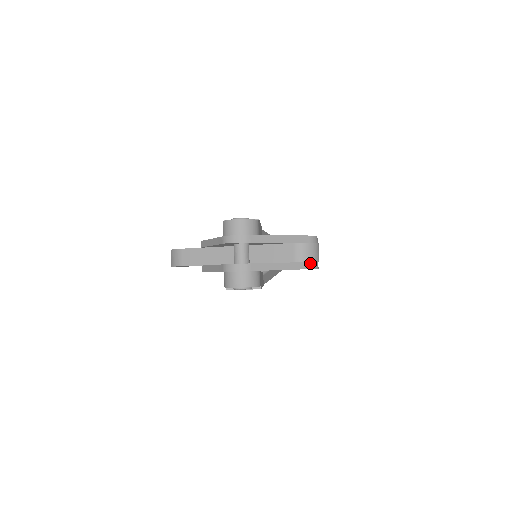
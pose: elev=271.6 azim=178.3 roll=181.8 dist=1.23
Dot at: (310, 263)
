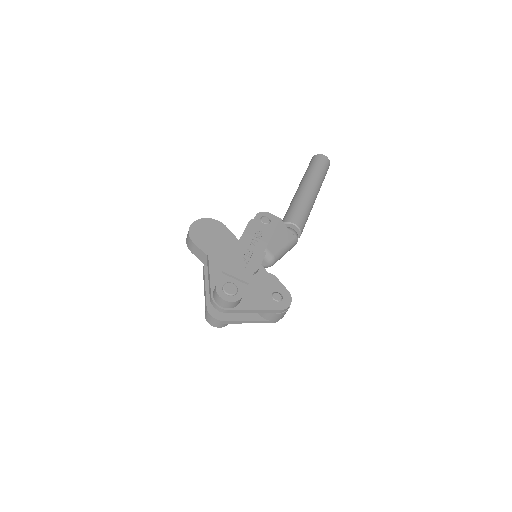
Dot at: (273, 321)
